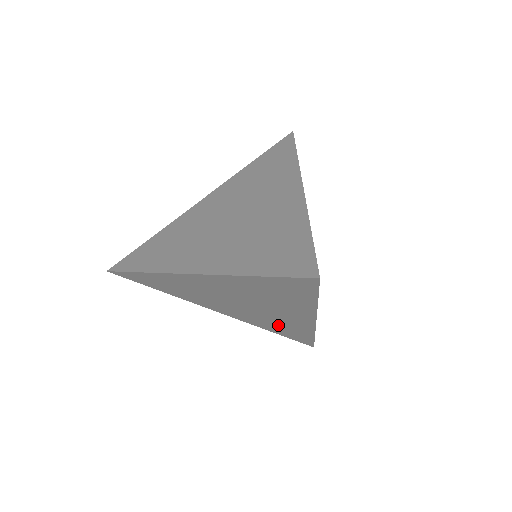
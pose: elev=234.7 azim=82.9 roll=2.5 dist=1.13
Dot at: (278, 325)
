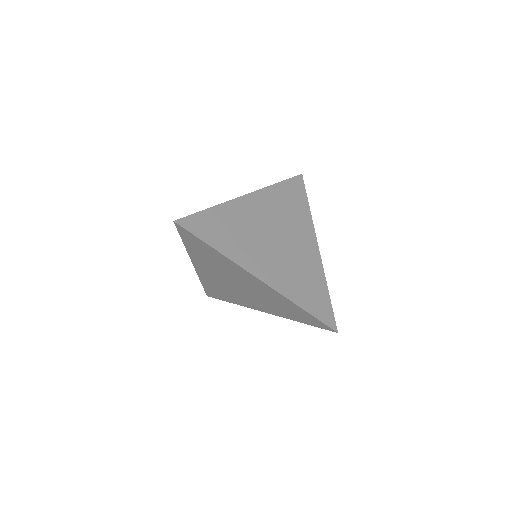
Dot at: (225, 292)
